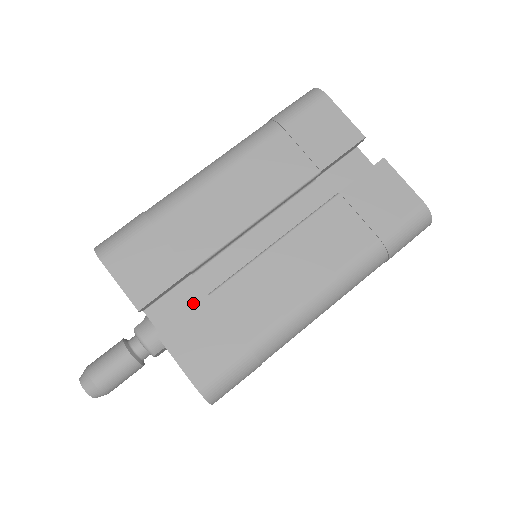
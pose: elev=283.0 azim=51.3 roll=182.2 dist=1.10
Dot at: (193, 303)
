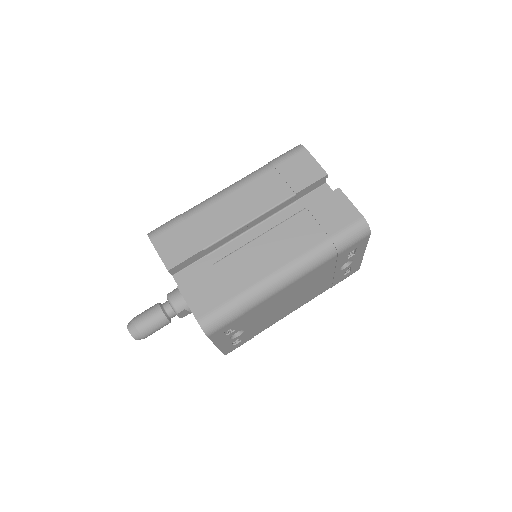
Dot at: occluded
